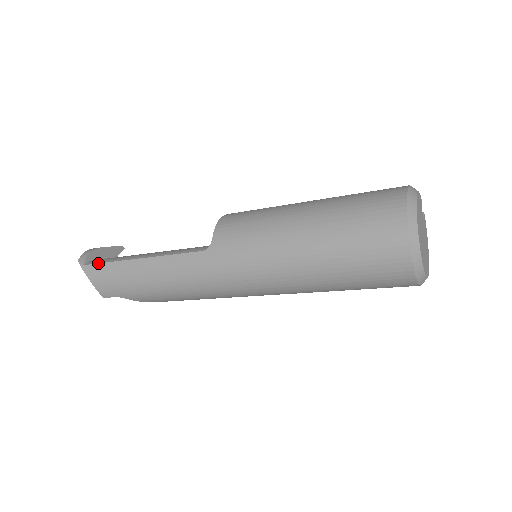
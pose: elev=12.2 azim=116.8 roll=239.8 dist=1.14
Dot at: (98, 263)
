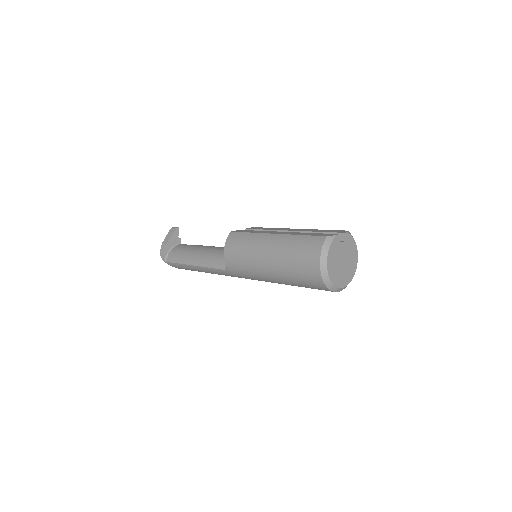
Dot at: (173, 263)
